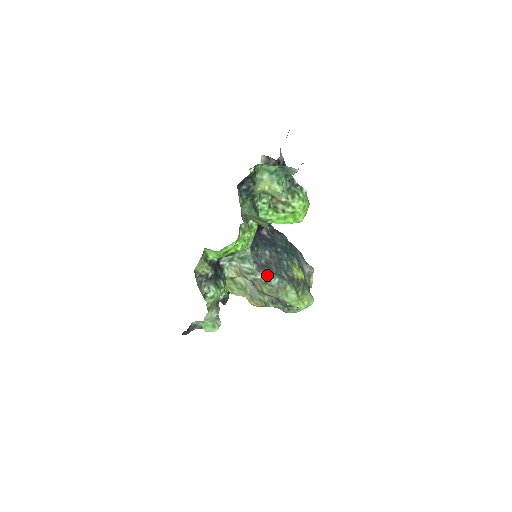
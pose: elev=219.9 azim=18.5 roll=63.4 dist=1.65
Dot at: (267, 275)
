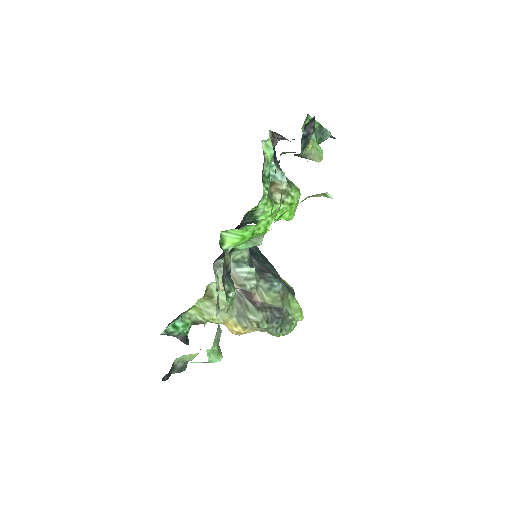
Dot at: (270, 279)
